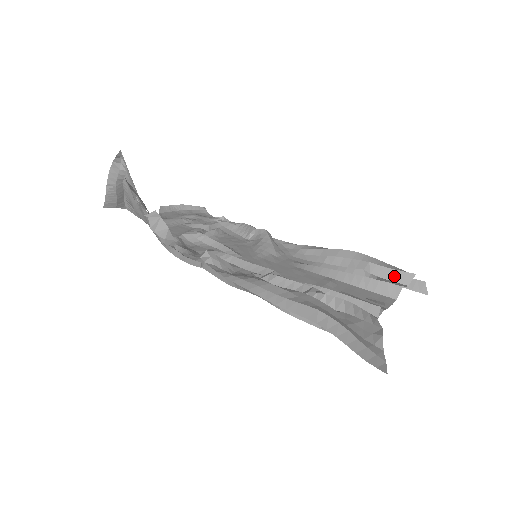
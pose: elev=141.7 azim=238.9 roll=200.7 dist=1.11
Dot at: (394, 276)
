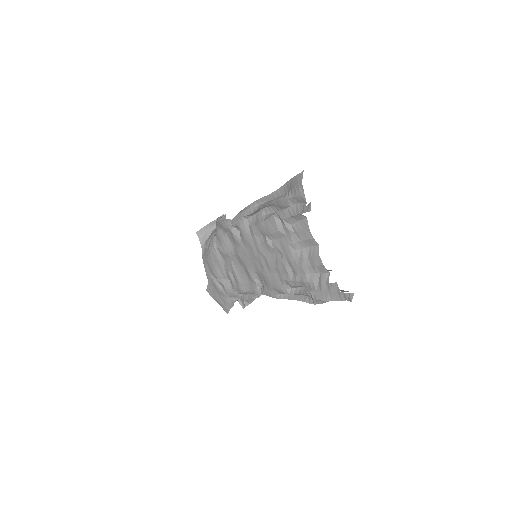
Dot at: occluded
